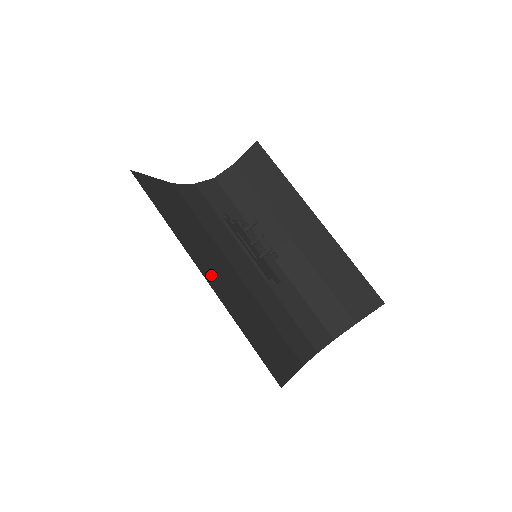
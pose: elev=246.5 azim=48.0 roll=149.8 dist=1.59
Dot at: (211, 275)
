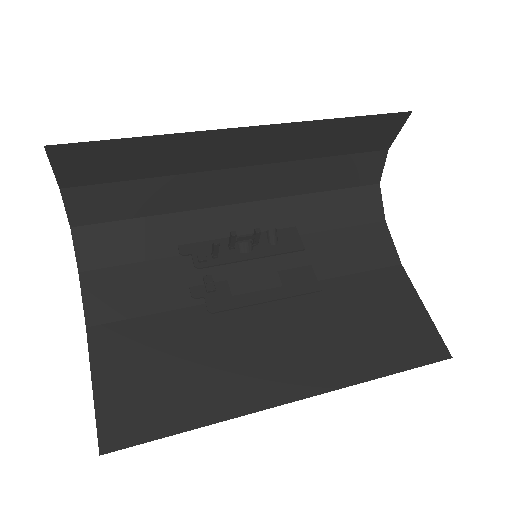
Dot at: (294, 375)
